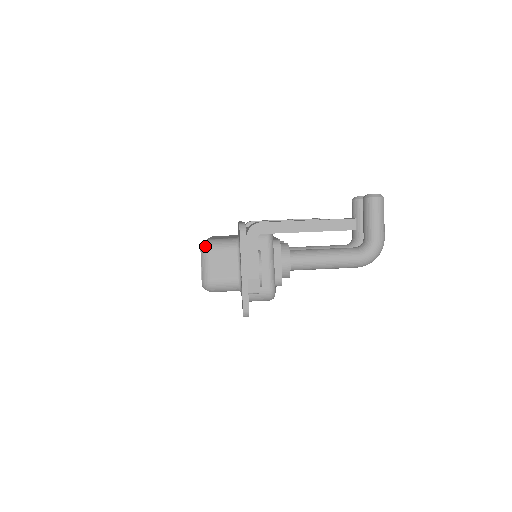
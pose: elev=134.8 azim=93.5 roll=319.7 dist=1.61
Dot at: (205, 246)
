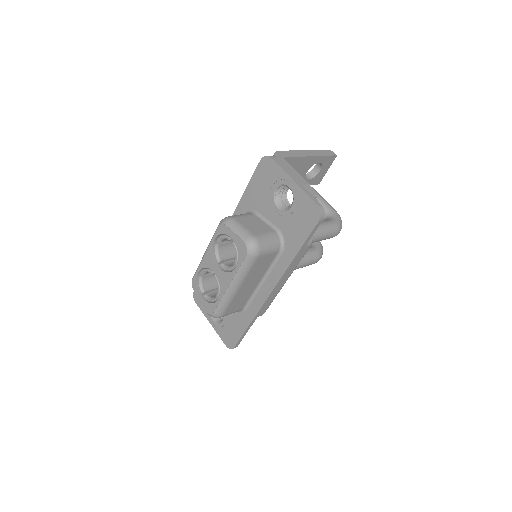
Dot at: (227, 218)
